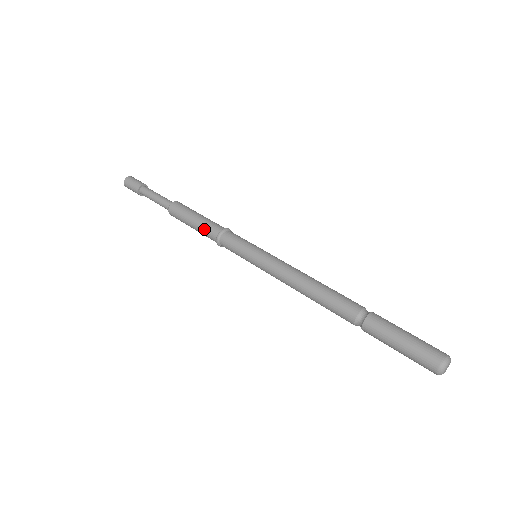
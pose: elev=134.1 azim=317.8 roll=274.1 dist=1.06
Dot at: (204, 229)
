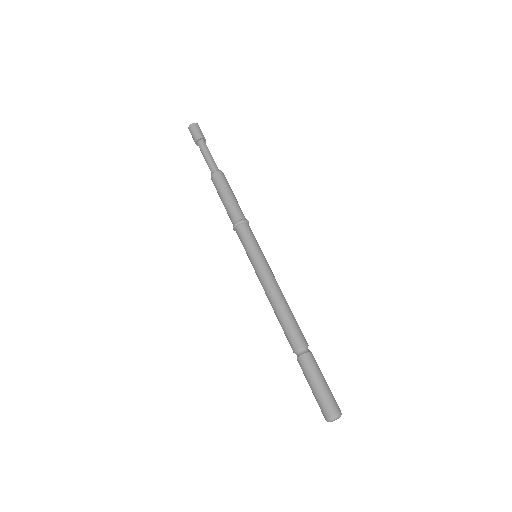
Dot at: (232, 208)
